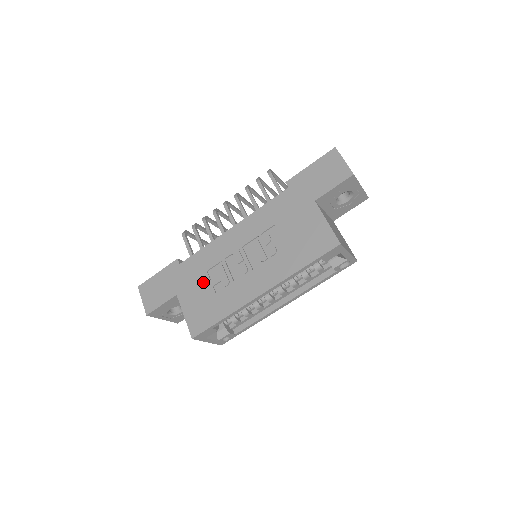
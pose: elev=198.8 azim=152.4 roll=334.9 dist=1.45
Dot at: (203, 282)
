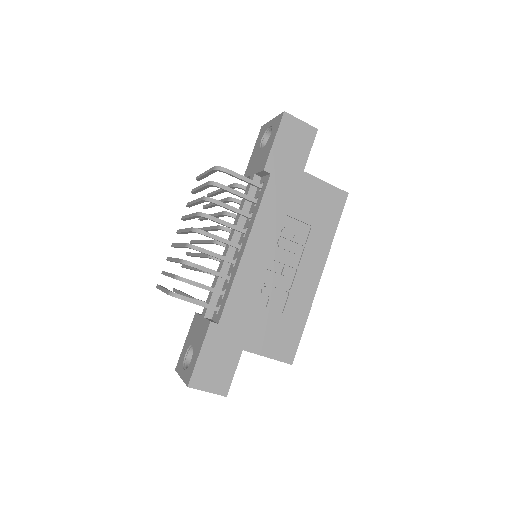
Dot at: (260, 316)
